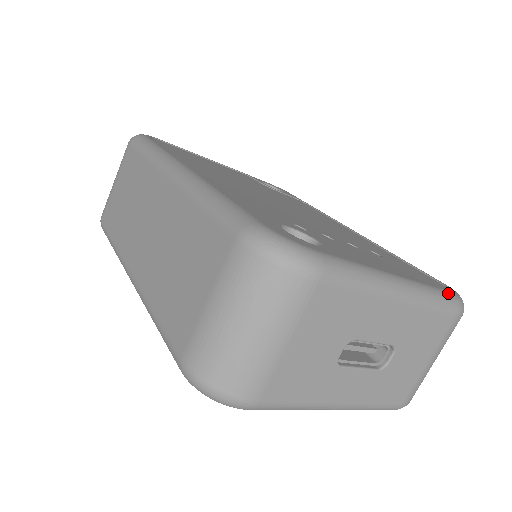
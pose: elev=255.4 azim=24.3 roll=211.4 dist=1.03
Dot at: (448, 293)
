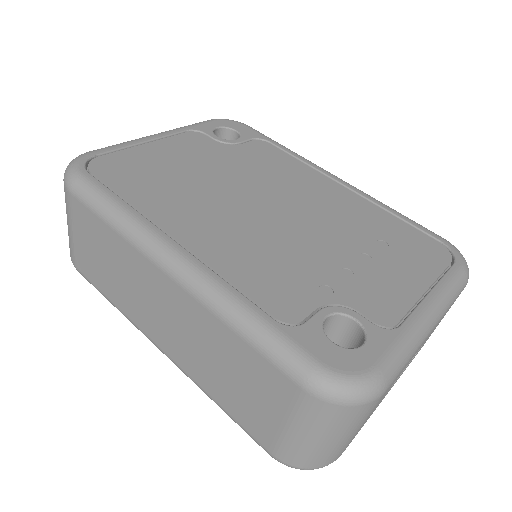
Dot at: (458, 273)
